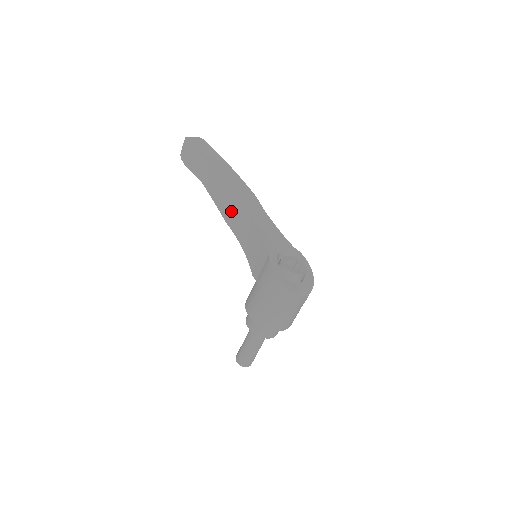
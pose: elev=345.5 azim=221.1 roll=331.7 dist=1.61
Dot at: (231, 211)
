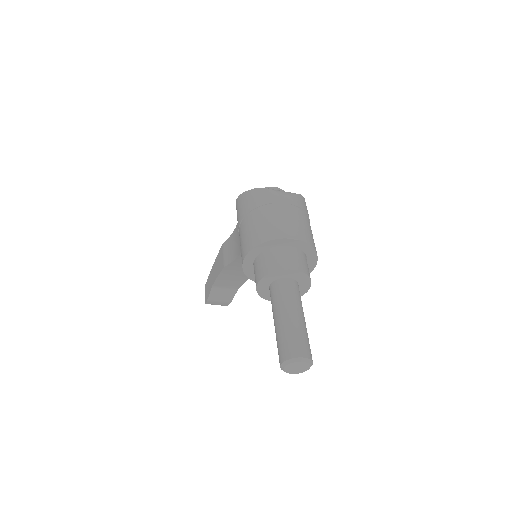
Dot at: (224, 254)
